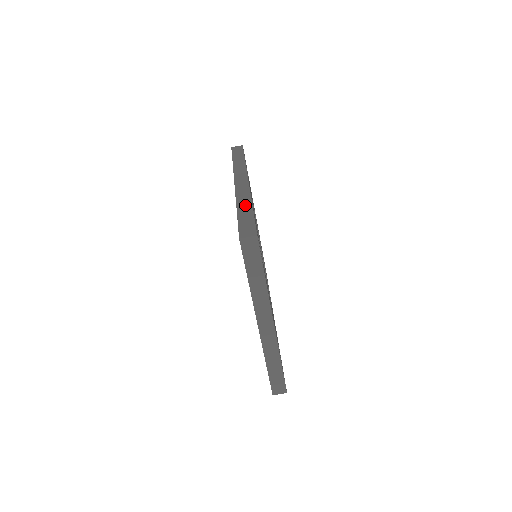
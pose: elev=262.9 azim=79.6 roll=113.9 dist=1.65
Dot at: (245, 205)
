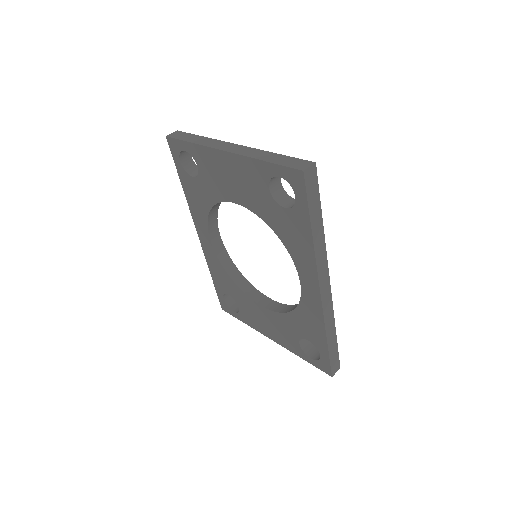
Dot at: occluded
